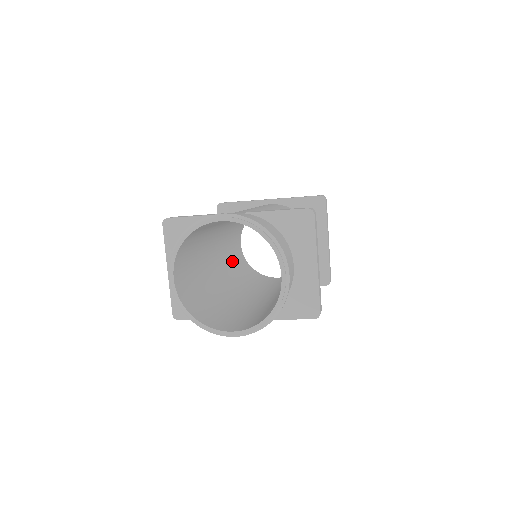
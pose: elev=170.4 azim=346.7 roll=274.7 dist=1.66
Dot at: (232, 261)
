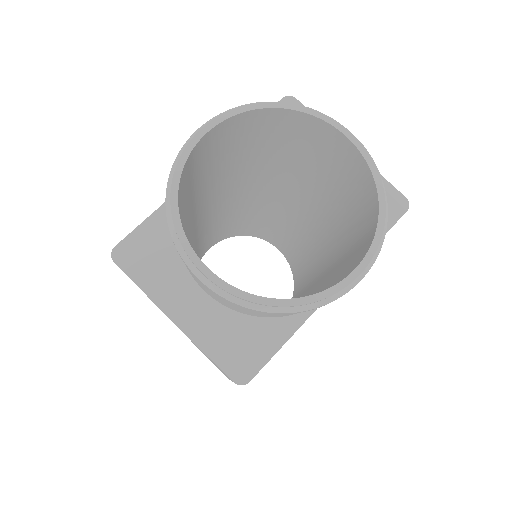
Dot at: occluded
